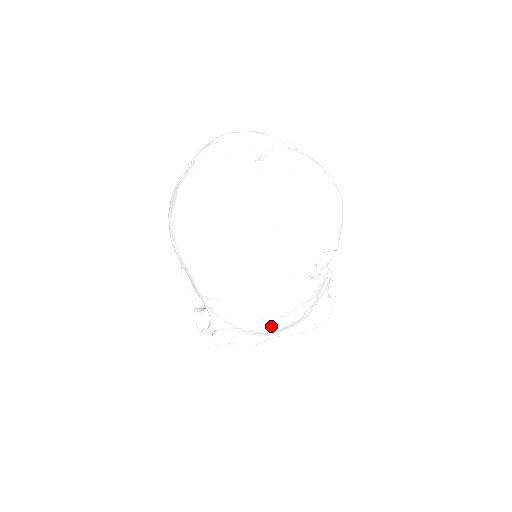
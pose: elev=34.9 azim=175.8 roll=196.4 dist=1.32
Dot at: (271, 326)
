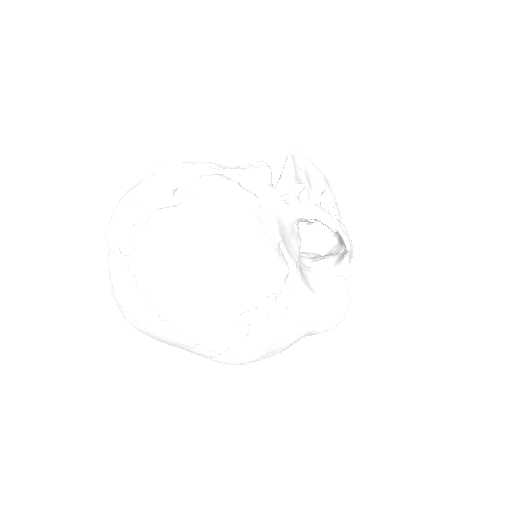
Dot at: occluded
